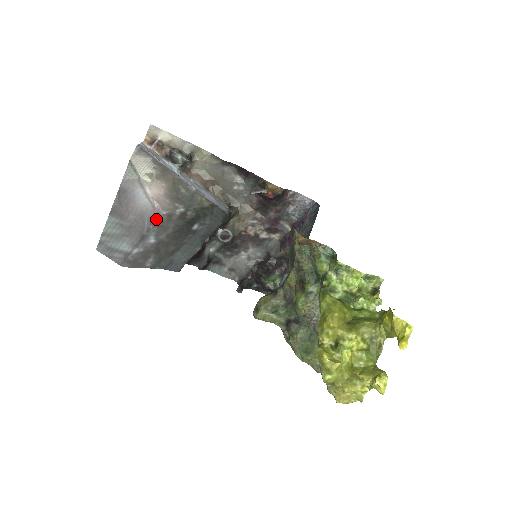
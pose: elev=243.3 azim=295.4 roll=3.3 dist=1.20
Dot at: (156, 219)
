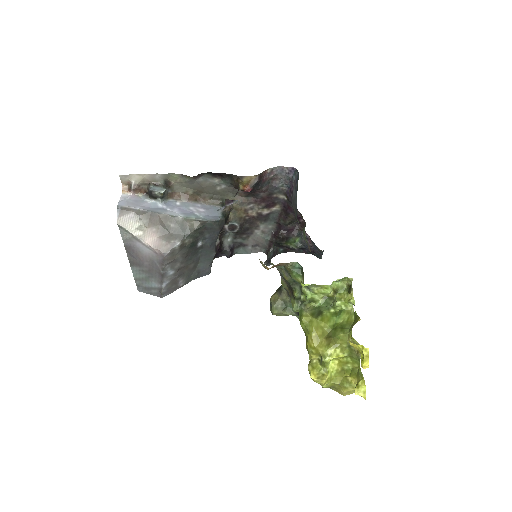
Dot at: (163, 261)
